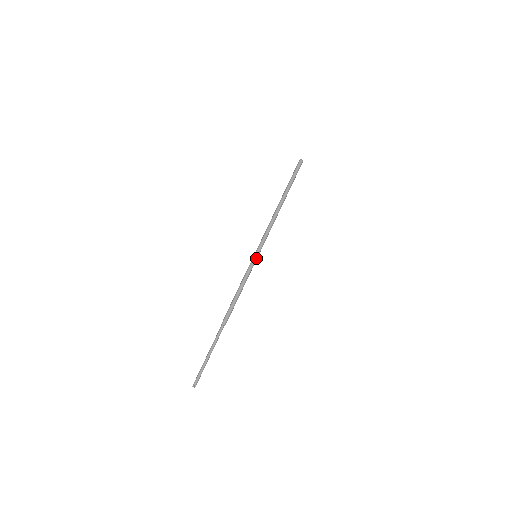
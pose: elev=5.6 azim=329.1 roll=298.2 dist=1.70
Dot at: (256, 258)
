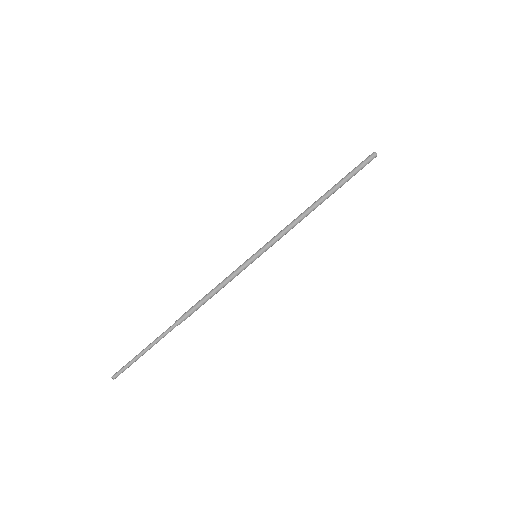
Dot at: occluded
